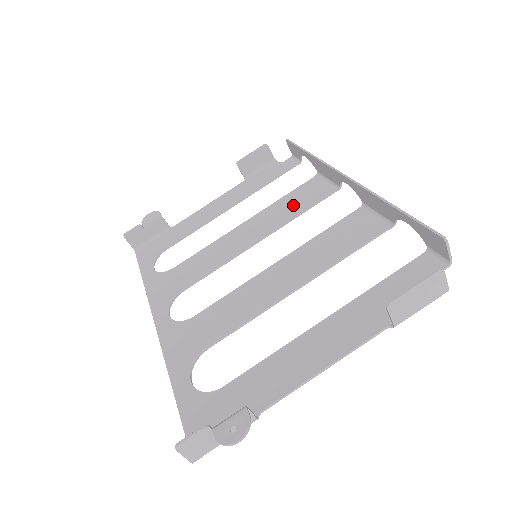
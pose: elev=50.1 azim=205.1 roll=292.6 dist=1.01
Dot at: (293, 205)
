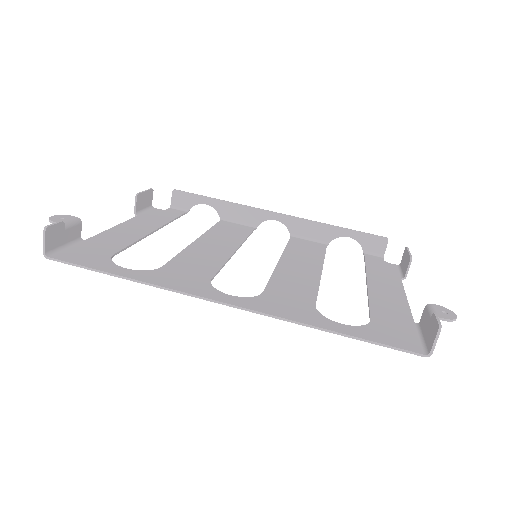
Dot at: (231, 233)
